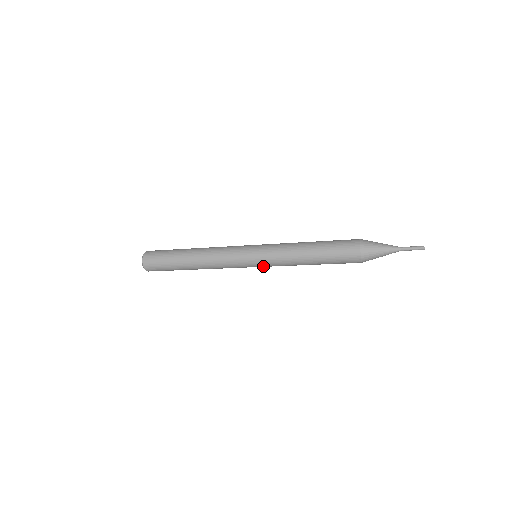
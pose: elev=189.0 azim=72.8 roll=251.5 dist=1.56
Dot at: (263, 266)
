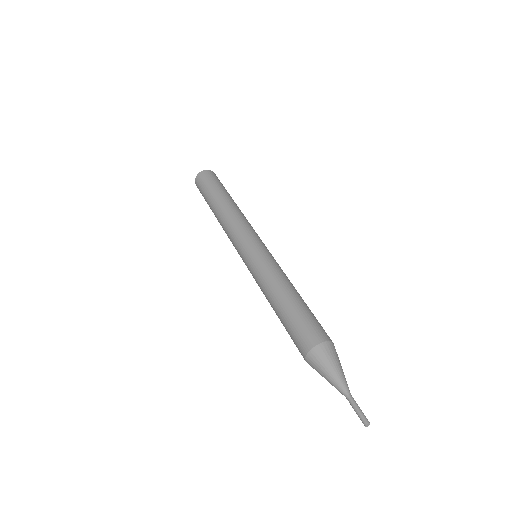
Dot at: occluded
